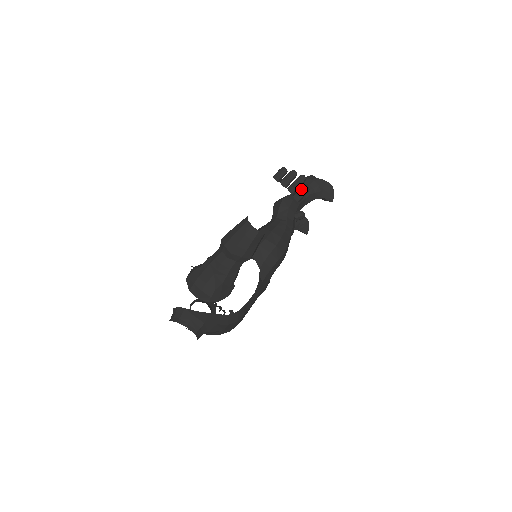
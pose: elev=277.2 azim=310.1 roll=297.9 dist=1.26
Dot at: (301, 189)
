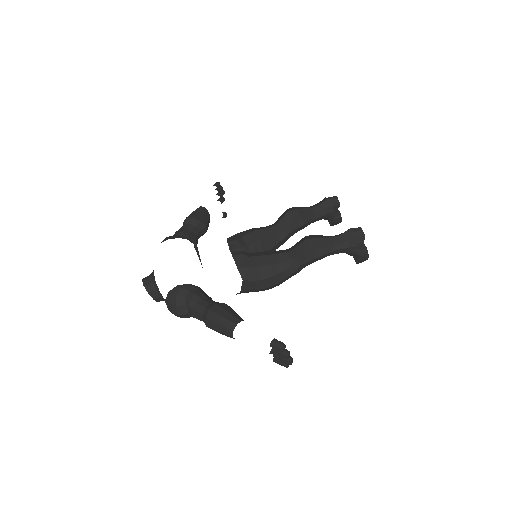
Dot at: (282, 363)
